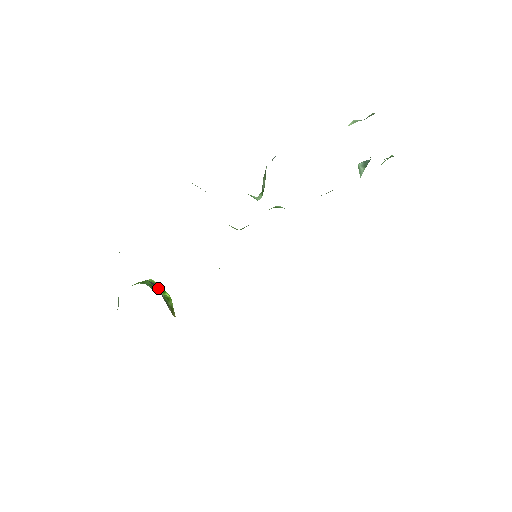
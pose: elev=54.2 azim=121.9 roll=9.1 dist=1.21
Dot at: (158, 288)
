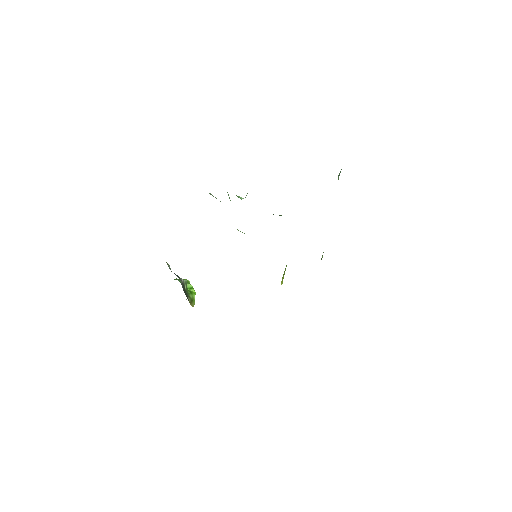
Dot at: (181, 280)
